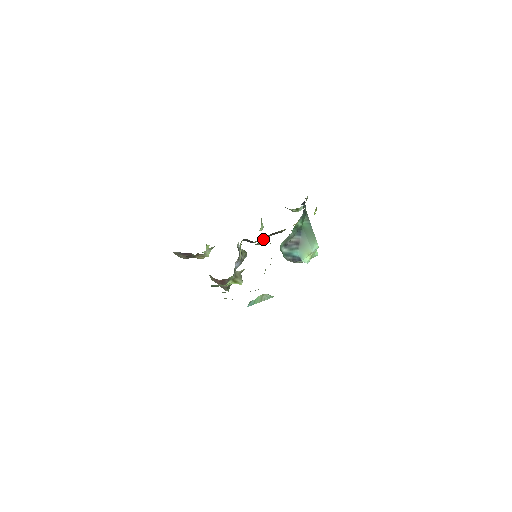
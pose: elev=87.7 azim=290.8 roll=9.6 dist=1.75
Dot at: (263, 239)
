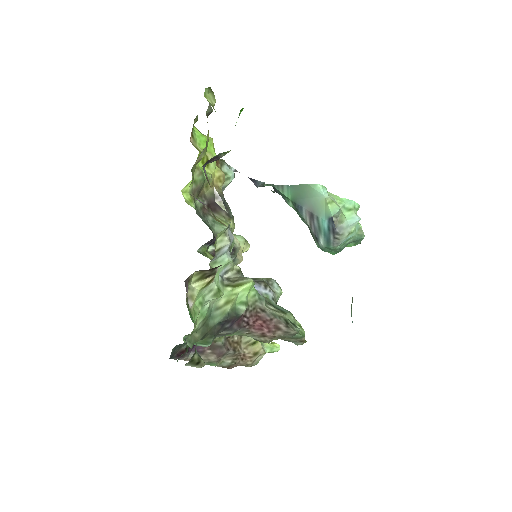
Dot at: (213, 222)
